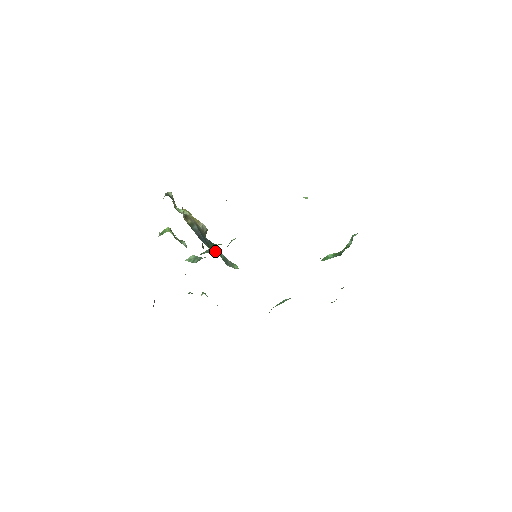
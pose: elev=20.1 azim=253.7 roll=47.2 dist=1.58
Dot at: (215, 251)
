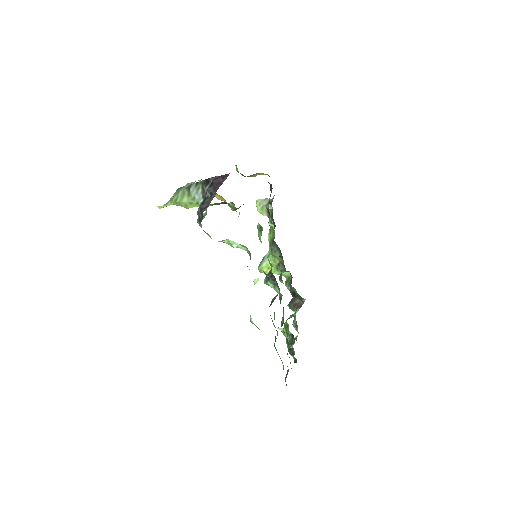
Dot at: occluded
